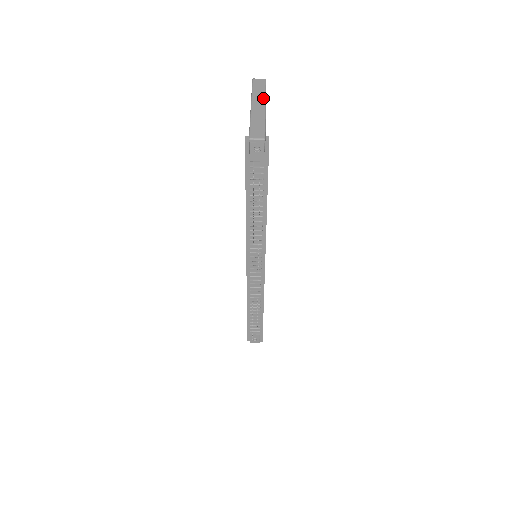
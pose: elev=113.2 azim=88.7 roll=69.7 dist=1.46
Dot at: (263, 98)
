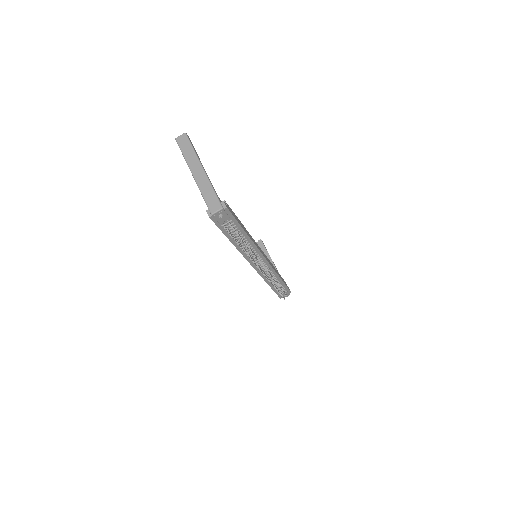
Dot at: (196, 160)
